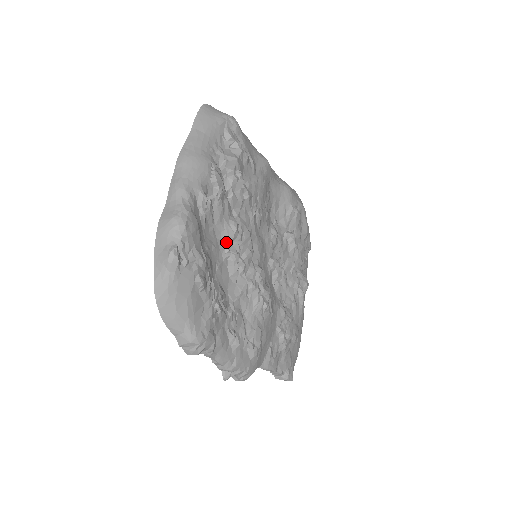
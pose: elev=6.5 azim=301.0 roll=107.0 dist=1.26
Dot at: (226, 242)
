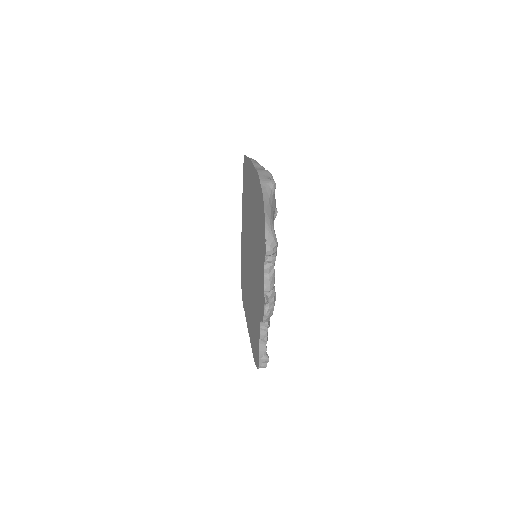
Dot at: occluded
